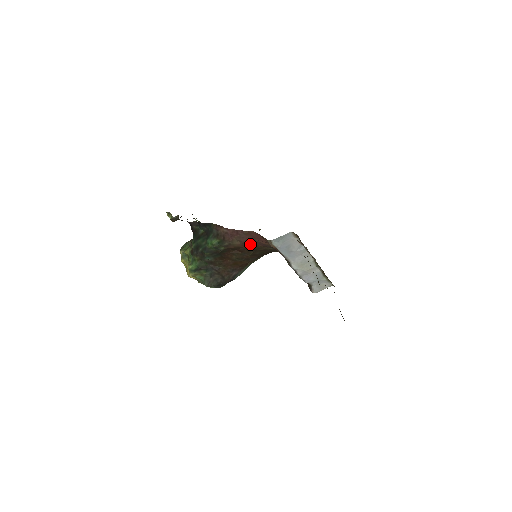
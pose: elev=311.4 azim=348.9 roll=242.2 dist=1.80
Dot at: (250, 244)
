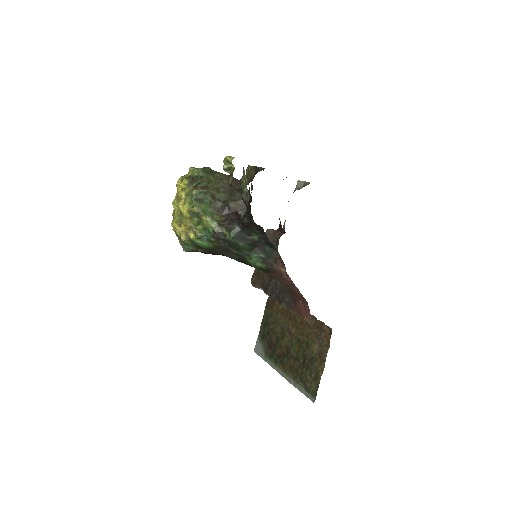
Dot at: occluded
